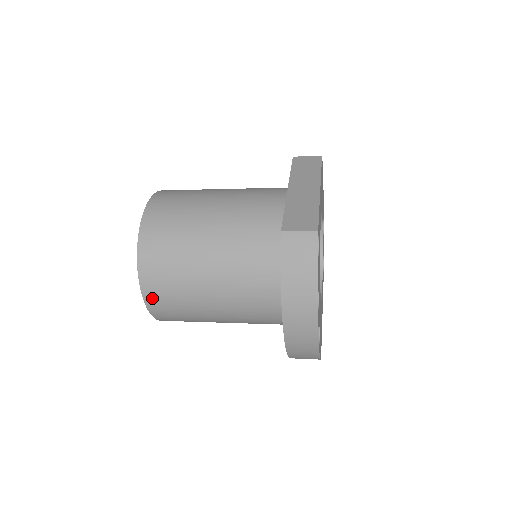
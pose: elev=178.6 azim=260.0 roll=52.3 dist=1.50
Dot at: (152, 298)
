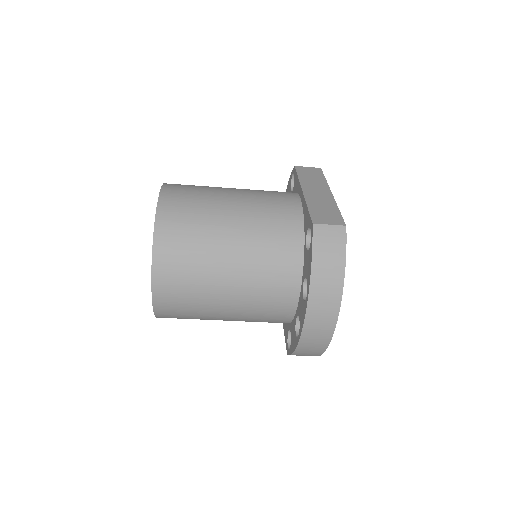
Dot at: (162, 288)
